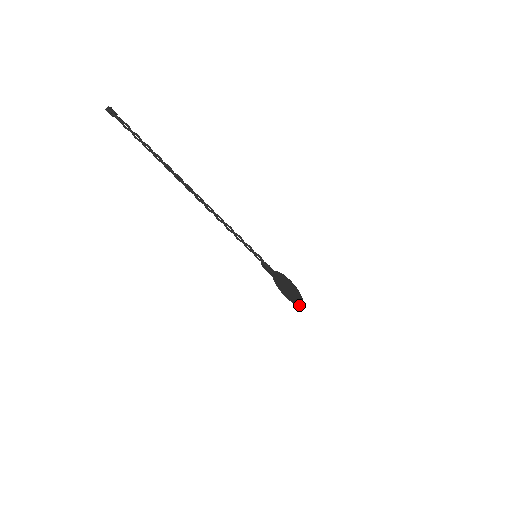
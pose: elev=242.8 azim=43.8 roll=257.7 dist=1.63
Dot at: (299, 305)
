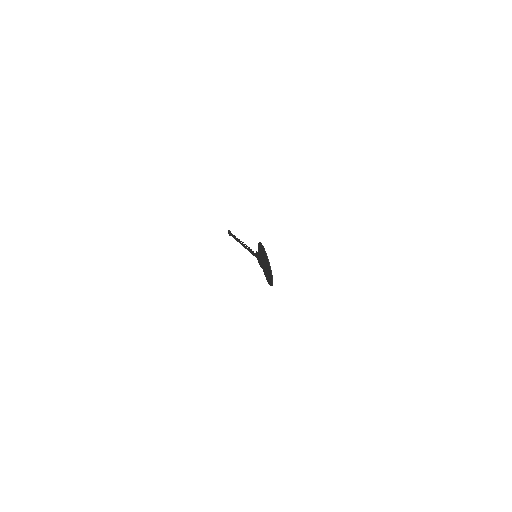
Dot at: occluded
